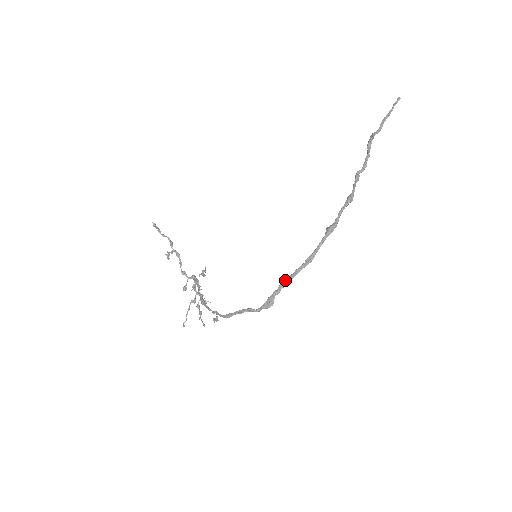
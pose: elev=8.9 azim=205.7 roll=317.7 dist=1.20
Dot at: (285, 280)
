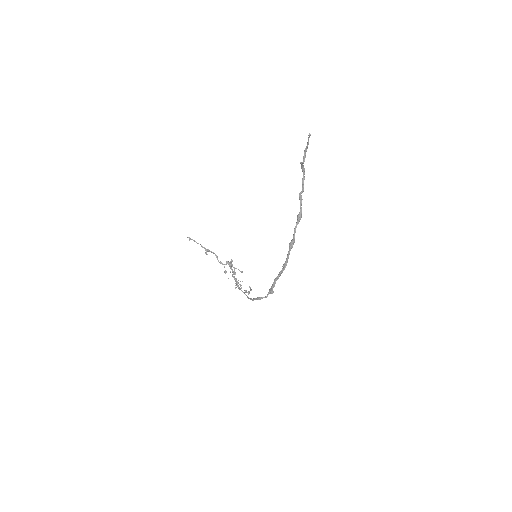
Dot at: (274, 280)
